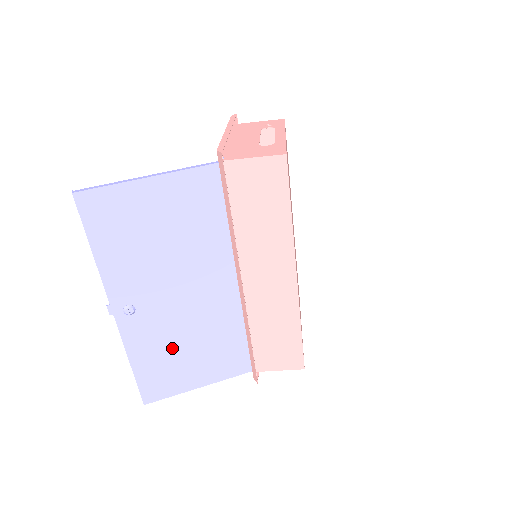
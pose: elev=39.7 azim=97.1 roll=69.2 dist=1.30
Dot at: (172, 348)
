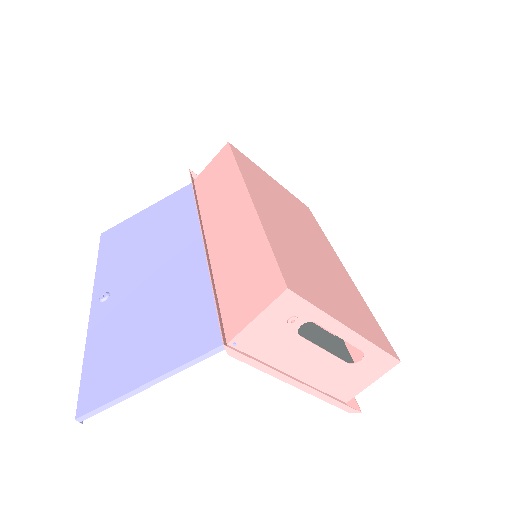
Dot at: (130, 329)
